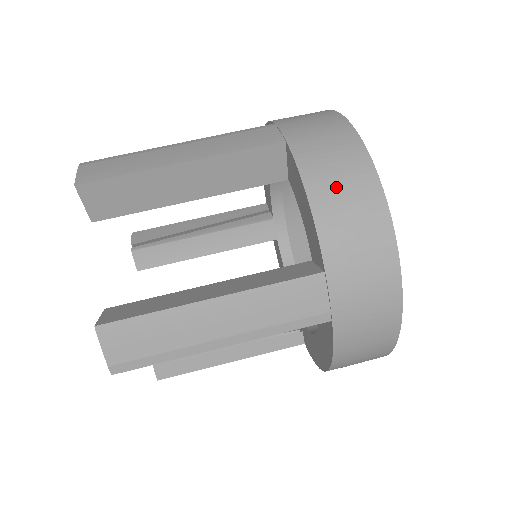
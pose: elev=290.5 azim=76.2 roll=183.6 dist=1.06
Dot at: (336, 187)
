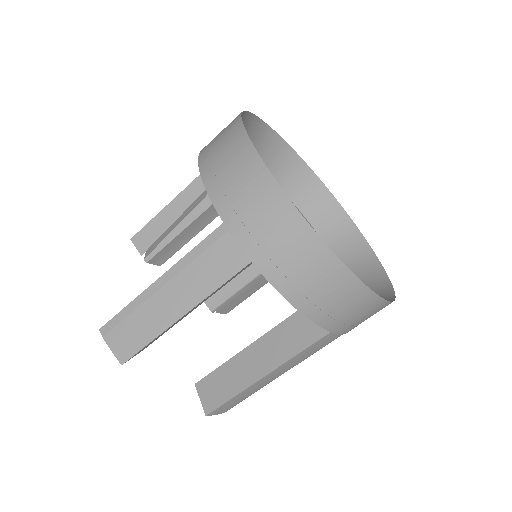
Dot at: (316, 292)
